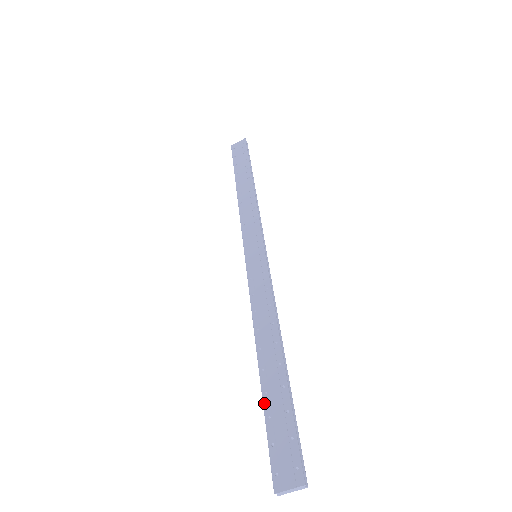
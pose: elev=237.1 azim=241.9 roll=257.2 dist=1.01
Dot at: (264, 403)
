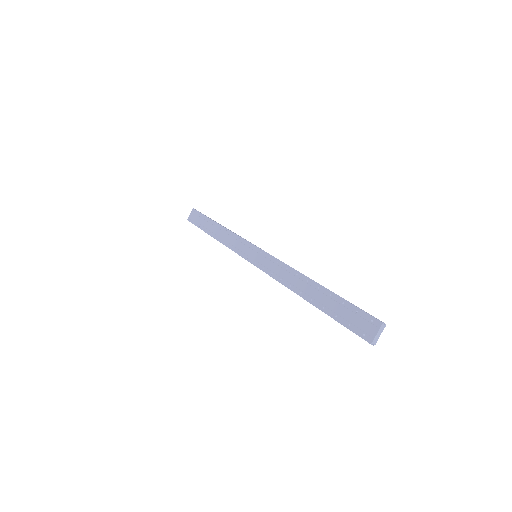
Dot at: (327, 313)
